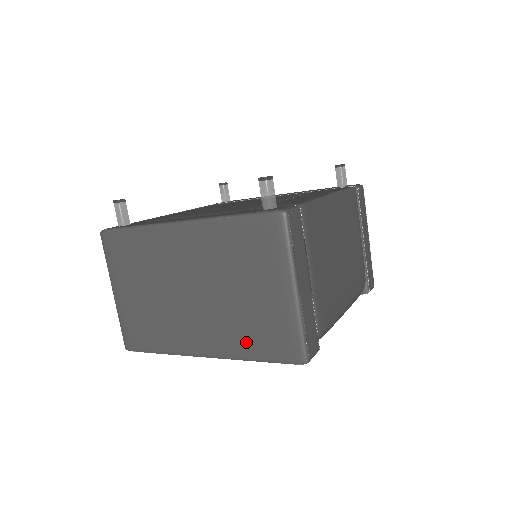
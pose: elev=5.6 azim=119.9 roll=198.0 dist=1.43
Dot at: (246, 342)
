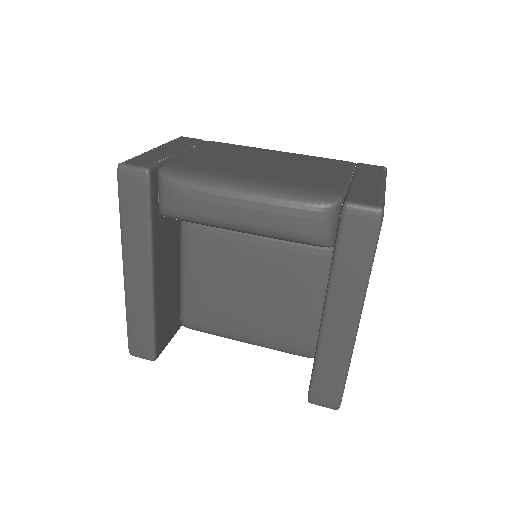
Dot at: occluded
